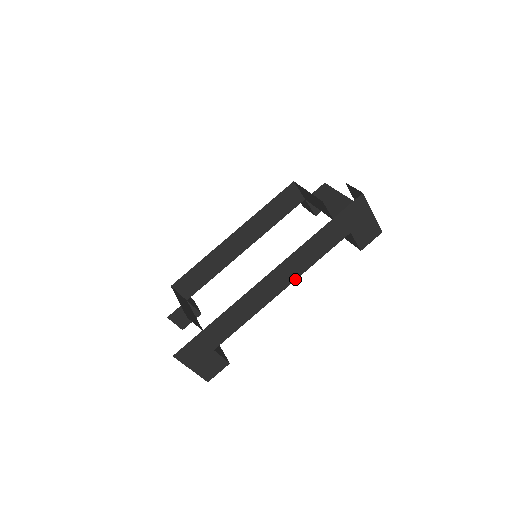
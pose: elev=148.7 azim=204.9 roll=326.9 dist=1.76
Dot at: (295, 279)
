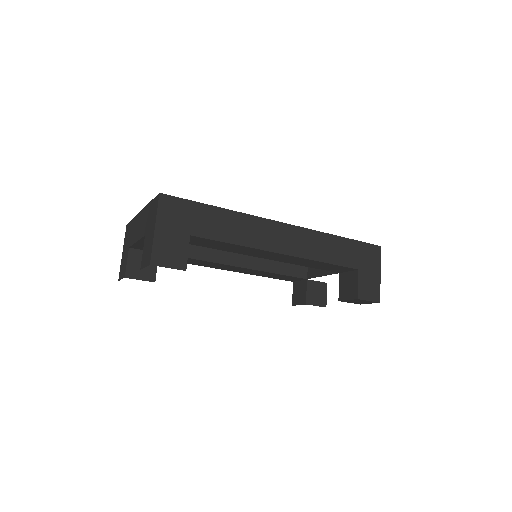
Dot at: (298, 256)
